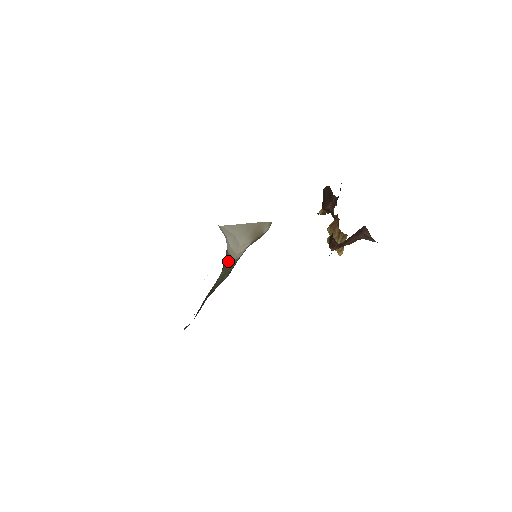
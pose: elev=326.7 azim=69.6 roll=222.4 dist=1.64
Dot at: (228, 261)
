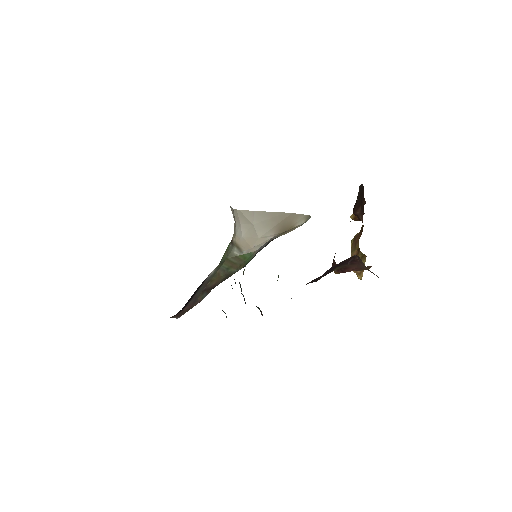
Dot at: (236, 253)
